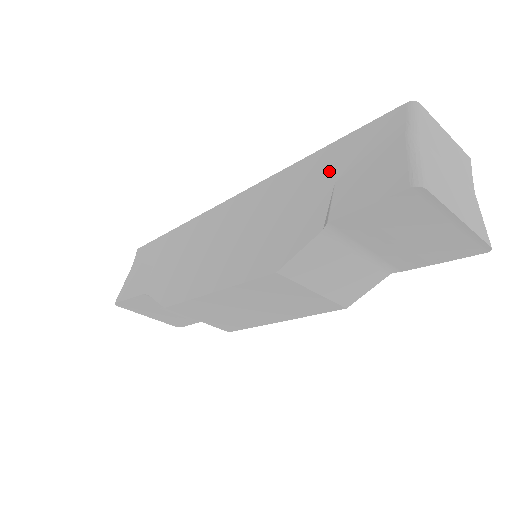
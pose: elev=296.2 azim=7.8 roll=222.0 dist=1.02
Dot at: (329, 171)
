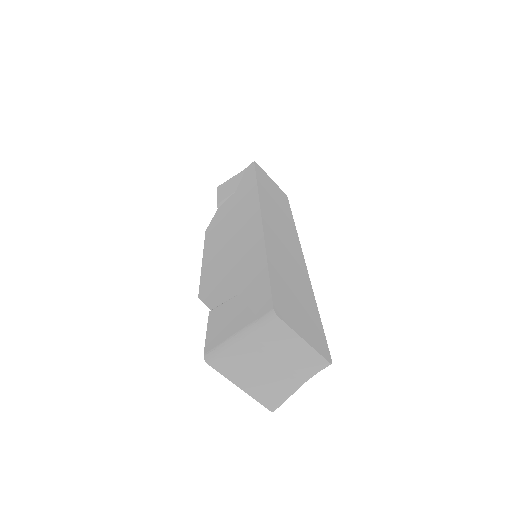
Dot at: (247, 283)
